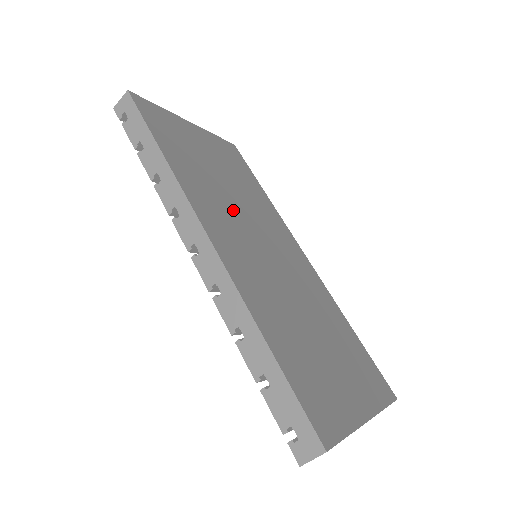
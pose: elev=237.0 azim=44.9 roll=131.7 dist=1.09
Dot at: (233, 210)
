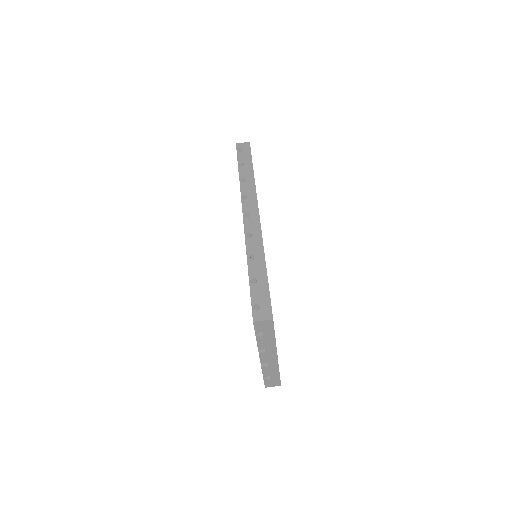
Dot at: occluded
